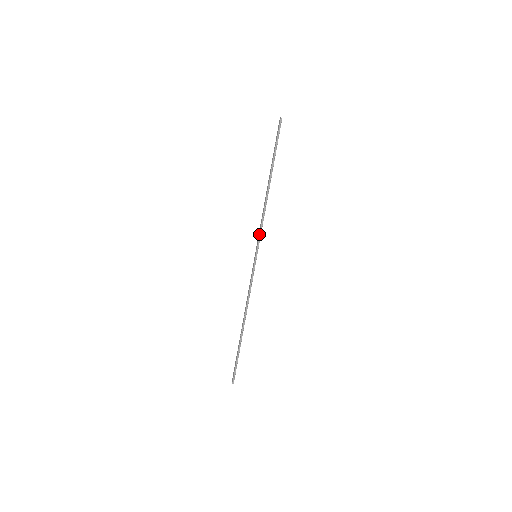
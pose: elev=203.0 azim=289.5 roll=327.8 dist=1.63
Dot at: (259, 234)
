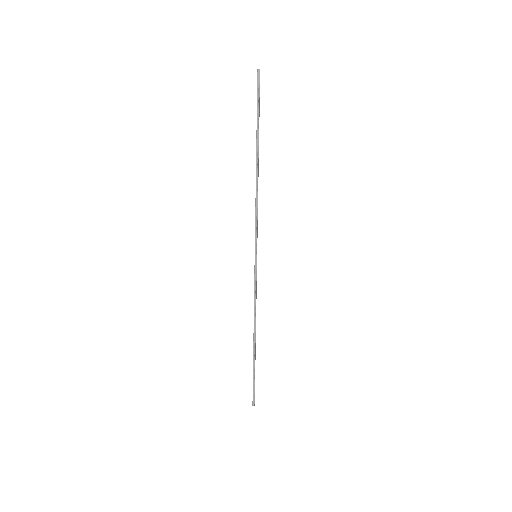
Dot at: occluded
